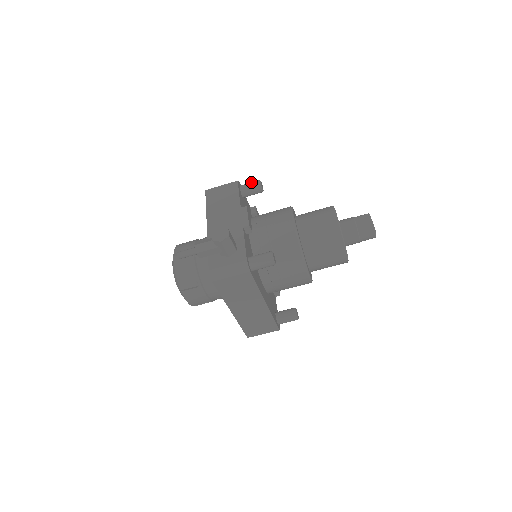
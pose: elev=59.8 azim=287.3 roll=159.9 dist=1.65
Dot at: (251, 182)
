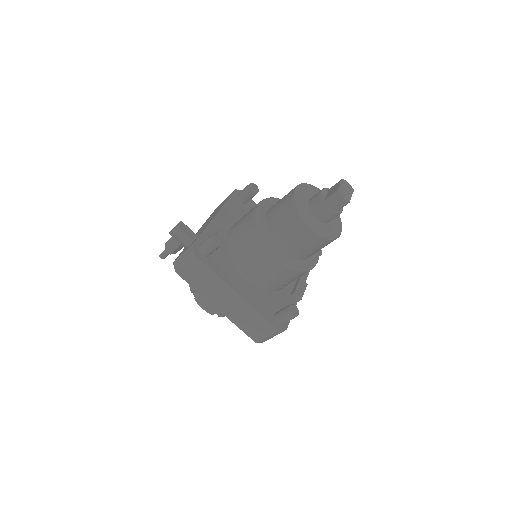
Dot at: occluded
